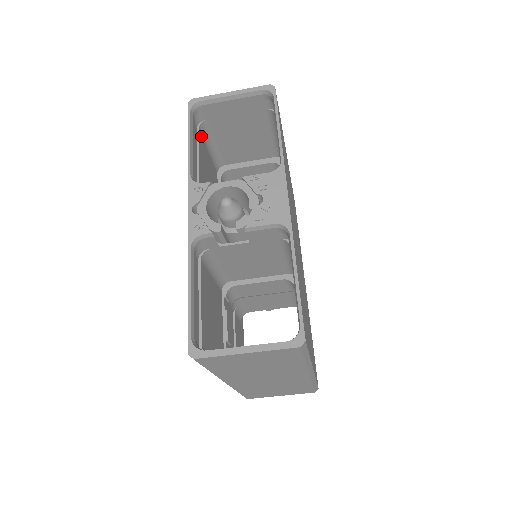
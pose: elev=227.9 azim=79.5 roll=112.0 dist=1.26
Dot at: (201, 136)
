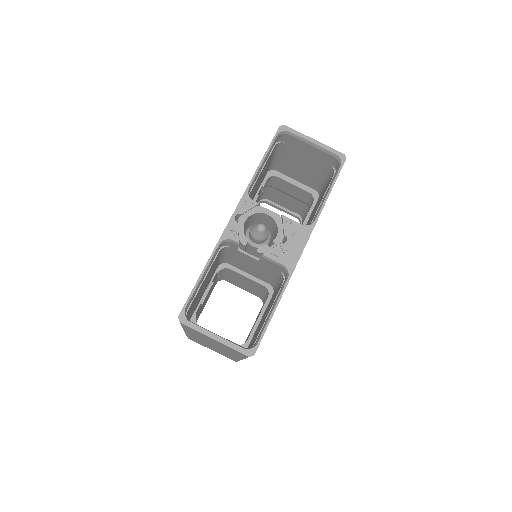
Dot at: (273, 150)
